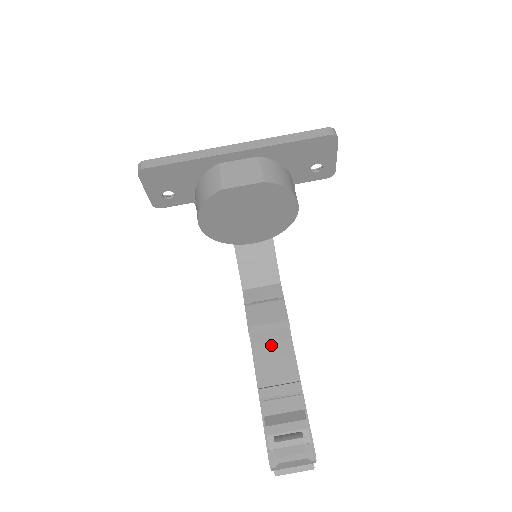
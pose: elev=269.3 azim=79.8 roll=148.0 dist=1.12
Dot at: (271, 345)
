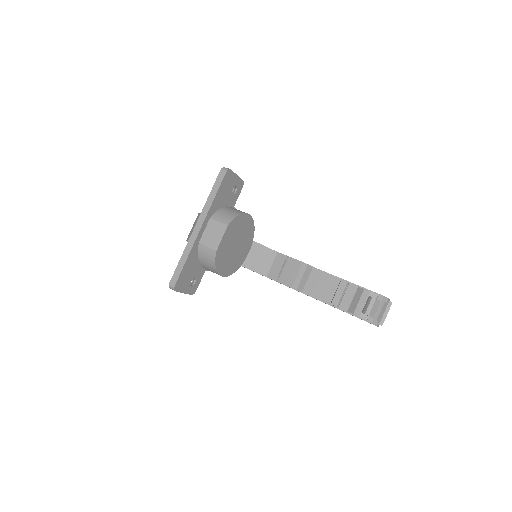
Dot at: (310, 282)
